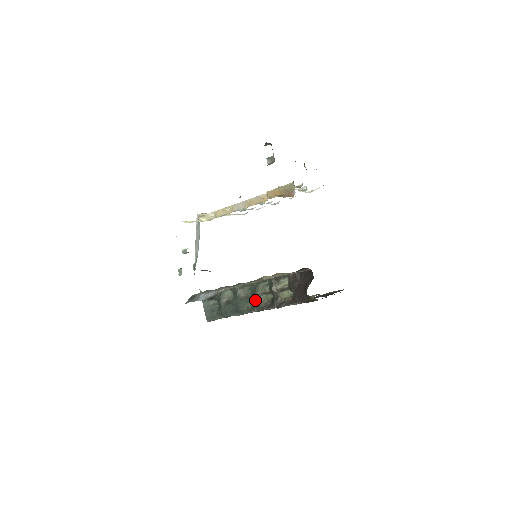
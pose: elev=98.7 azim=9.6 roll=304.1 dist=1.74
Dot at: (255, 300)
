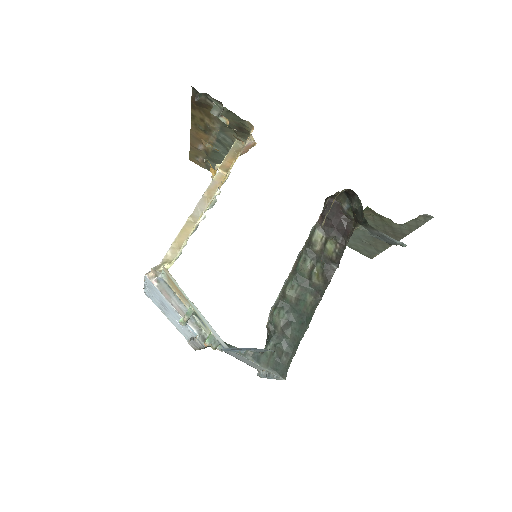
Dot at: (311, 286)
